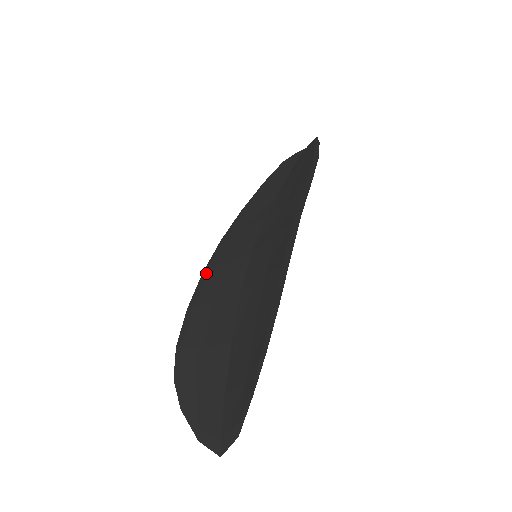
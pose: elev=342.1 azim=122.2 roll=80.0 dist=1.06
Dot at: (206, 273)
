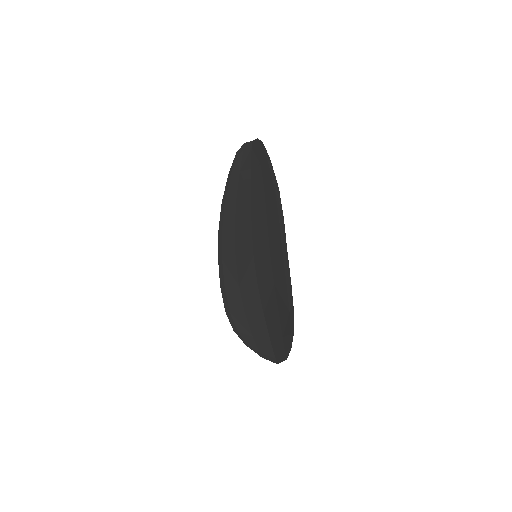
Dot at: (222, 262)
